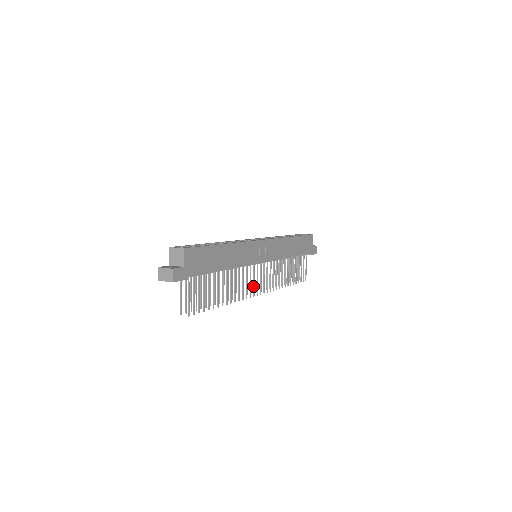
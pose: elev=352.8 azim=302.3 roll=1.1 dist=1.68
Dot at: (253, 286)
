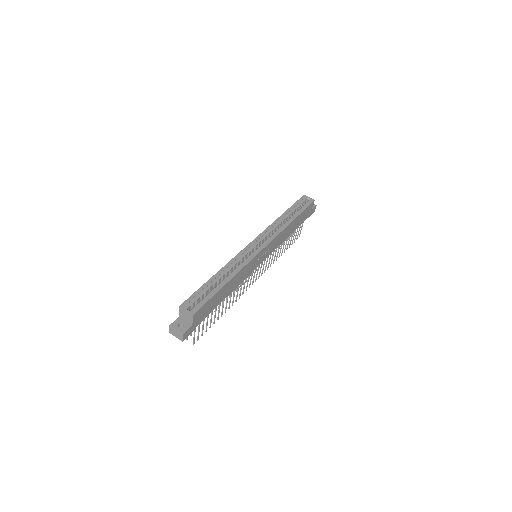
Dot at: (250, 282)
